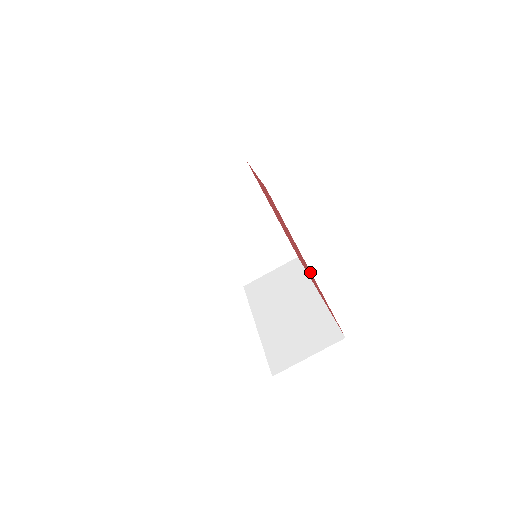
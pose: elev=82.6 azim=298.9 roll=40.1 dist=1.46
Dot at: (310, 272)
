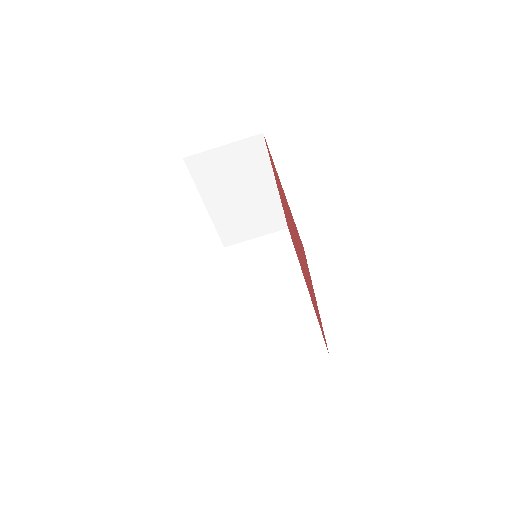
Dot at: occluded
